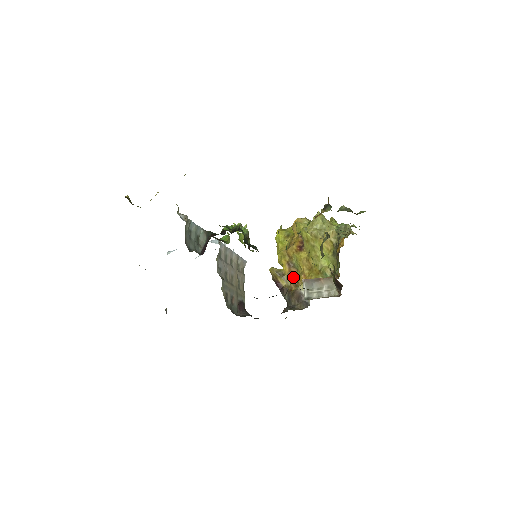
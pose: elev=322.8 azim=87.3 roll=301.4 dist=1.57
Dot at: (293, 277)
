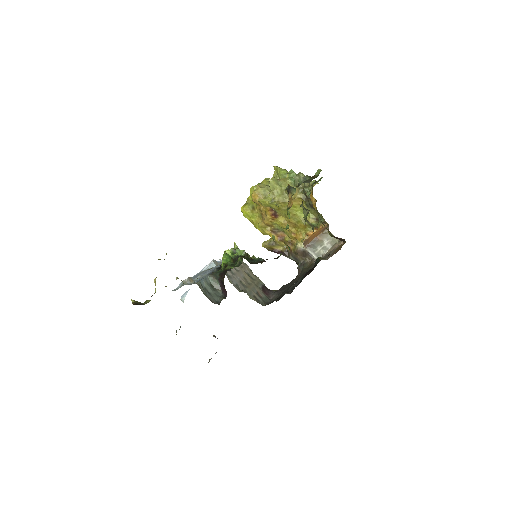
Dot at: (284, 239)
